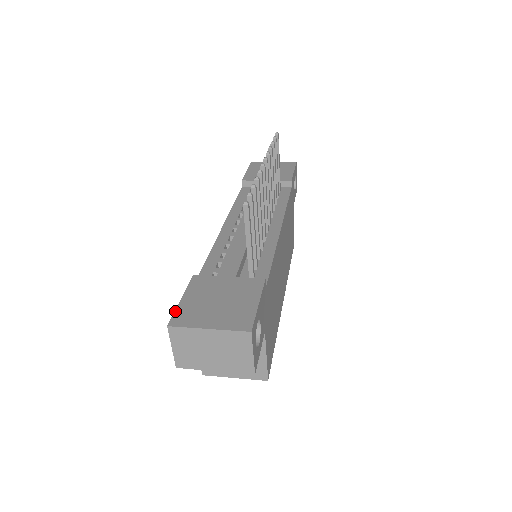
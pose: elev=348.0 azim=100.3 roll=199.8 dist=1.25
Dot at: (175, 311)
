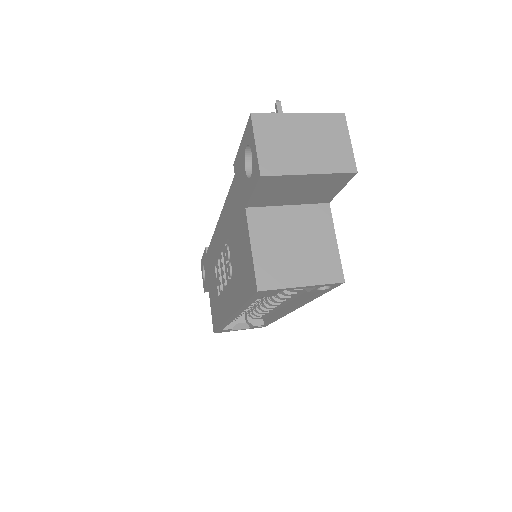
Dot at: (246, 128)
